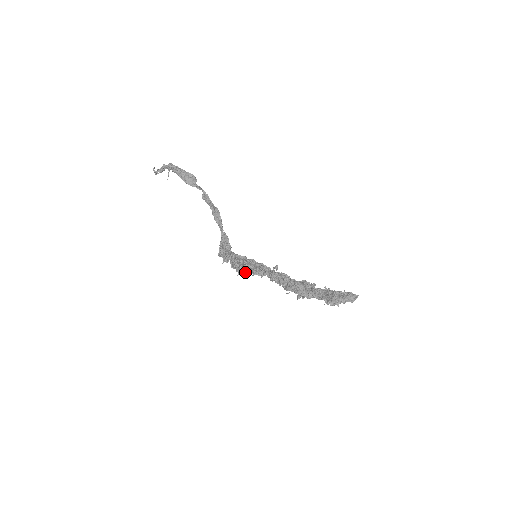
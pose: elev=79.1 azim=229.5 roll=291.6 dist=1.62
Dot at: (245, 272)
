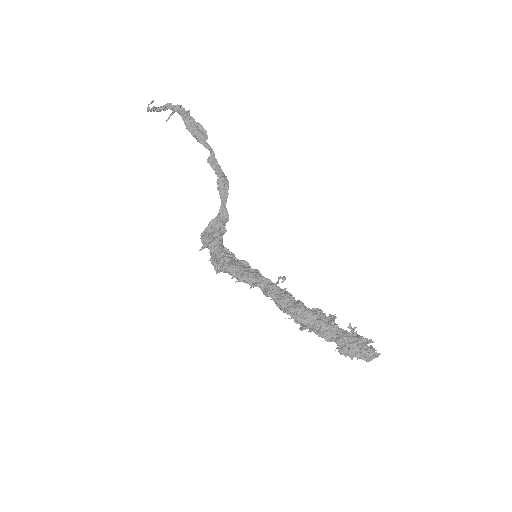
Dot at: (230, 272)
